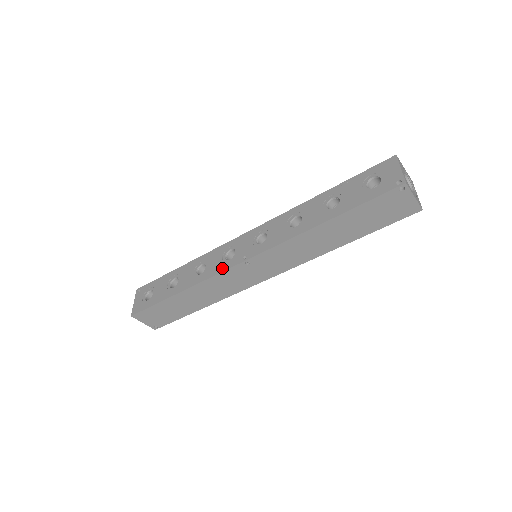
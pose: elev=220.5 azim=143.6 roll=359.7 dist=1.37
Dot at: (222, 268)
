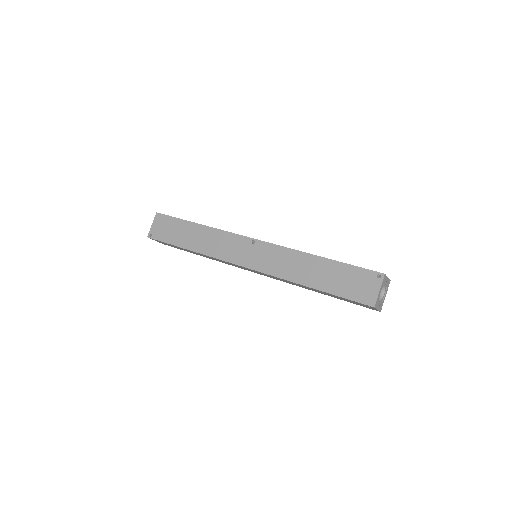
Dot at: (237, 234)
